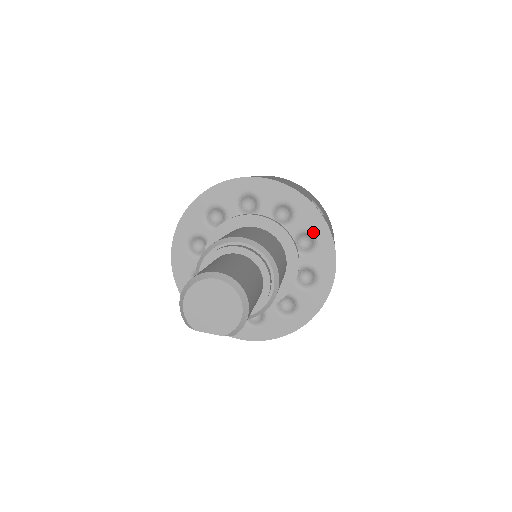
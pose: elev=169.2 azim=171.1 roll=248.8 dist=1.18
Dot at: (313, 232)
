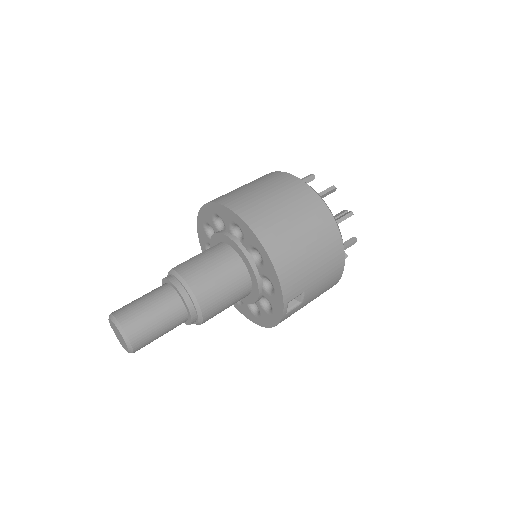
Dot at: (273, 309)
